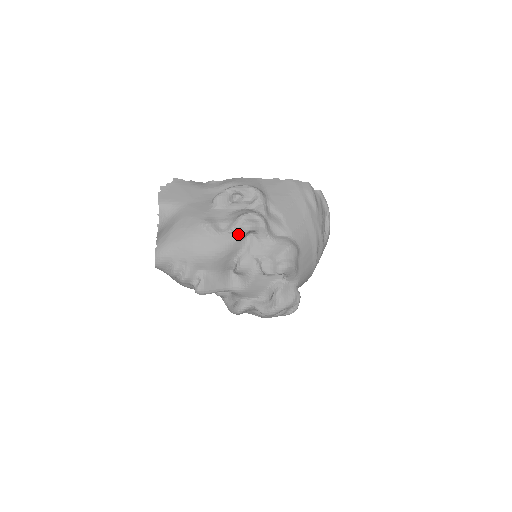
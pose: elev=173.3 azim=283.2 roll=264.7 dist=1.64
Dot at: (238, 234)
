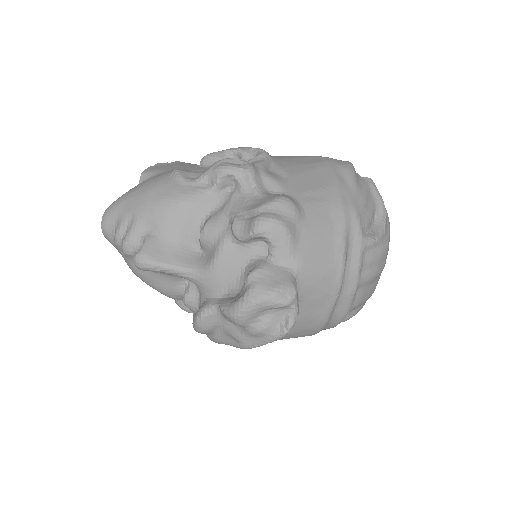
Dot at: (211, 183)
